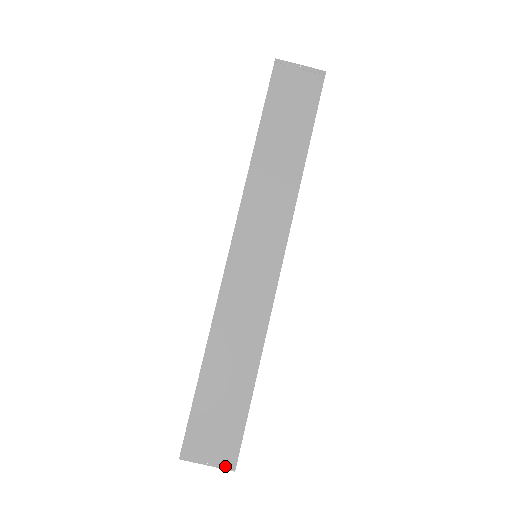
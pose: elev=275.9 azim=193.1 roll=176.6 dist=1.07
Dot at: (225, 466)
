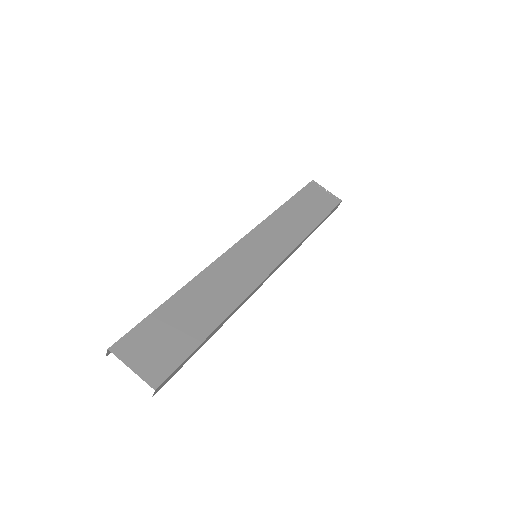
Dot at: (148, 380)
